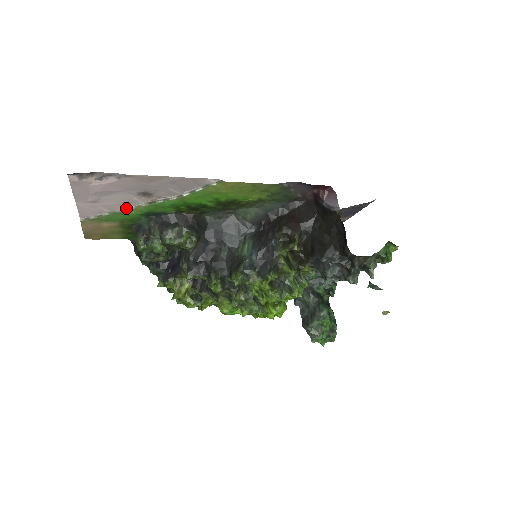
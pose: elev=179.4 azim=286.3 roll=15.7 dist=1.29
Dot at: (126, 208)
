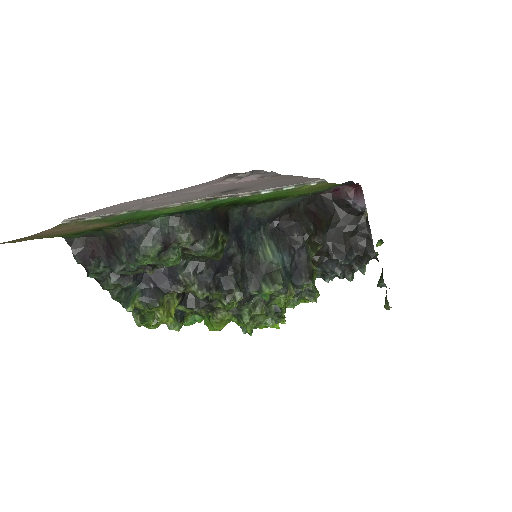
Dot at: (167, 205)
